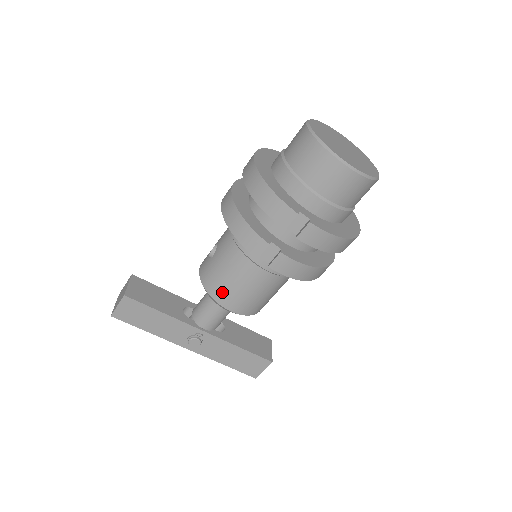
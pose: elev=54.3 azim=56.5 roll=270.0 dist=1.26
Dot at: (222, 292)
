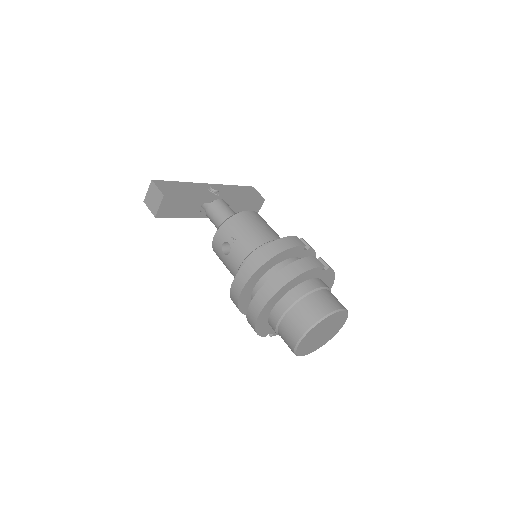
Dot at: occluded
